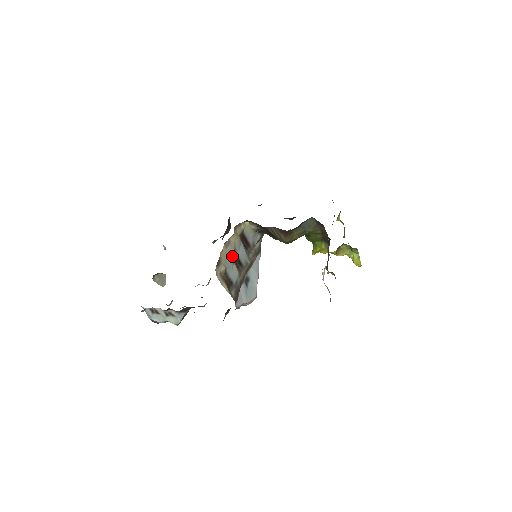
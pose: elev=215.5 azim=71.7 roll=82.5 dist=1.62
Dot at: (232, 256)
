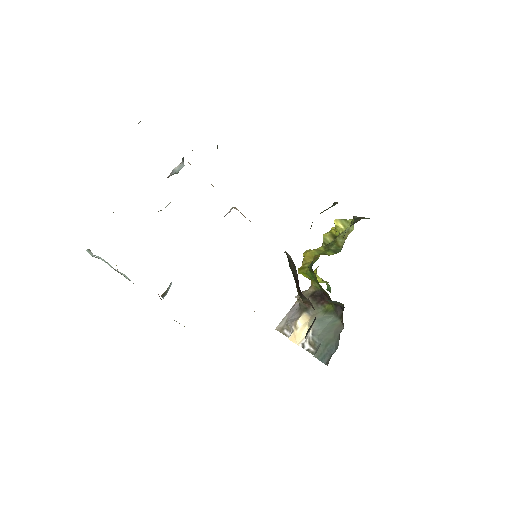
Dot at: occluded
